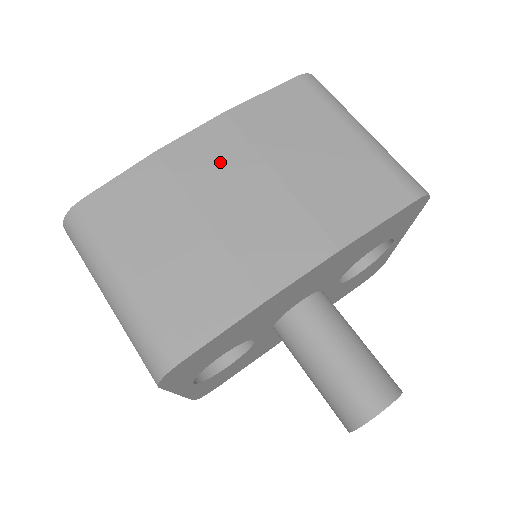
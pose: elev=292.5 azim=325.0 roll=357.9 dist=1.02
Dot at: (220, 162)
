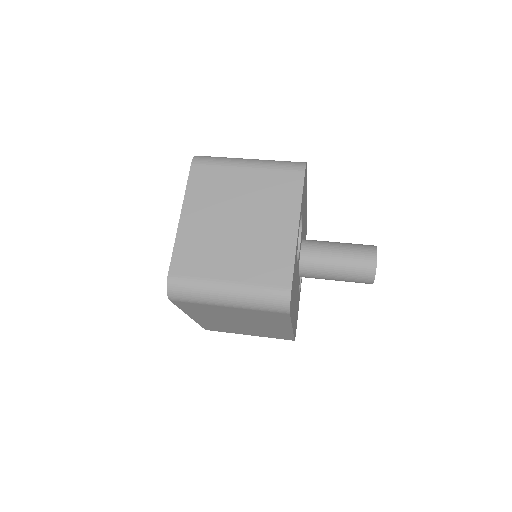
Dot at: occluded
